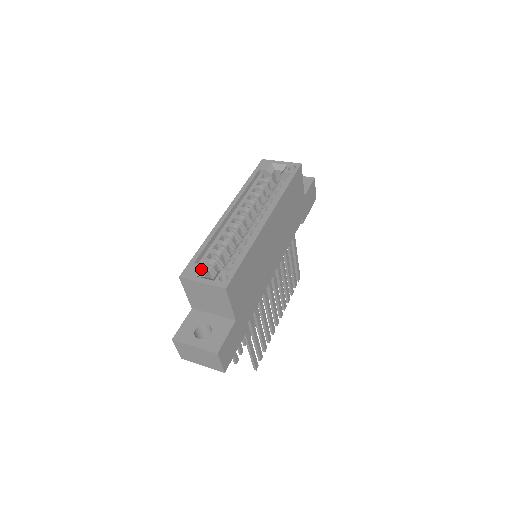
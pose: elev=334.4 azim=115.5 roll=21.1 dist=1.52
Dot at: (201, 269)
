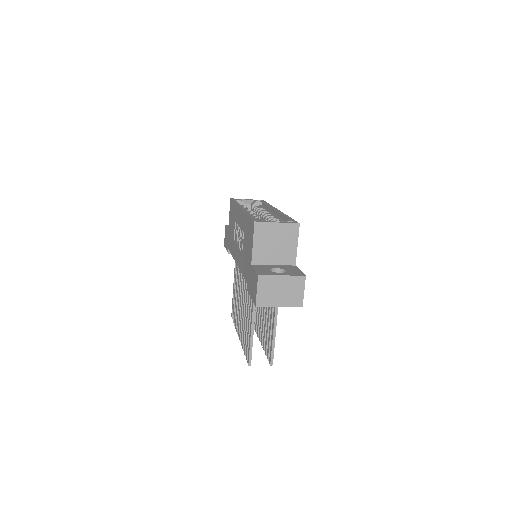
Dot at: occluded
